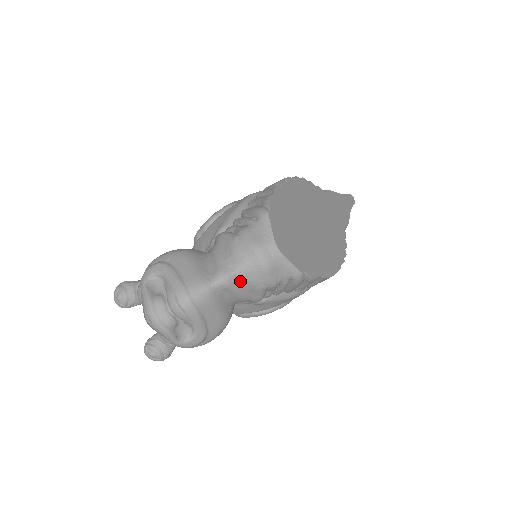
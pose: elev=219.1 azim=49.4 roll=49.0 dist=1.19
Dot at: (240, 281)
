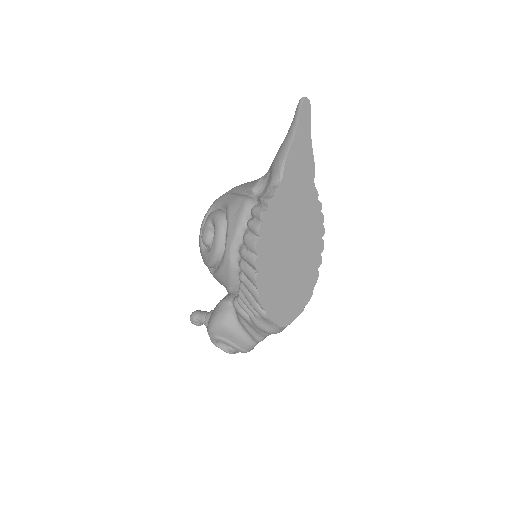
Dot at: occluded
